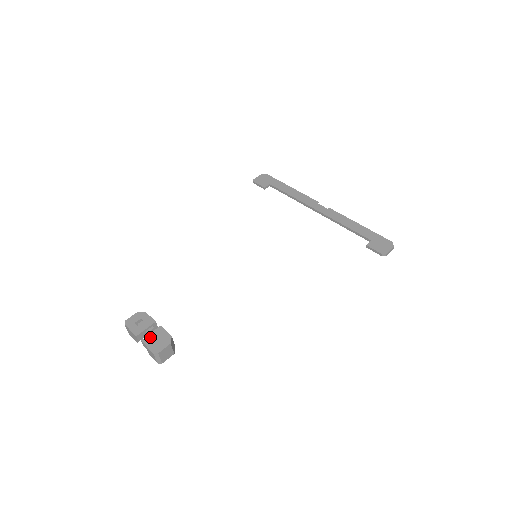
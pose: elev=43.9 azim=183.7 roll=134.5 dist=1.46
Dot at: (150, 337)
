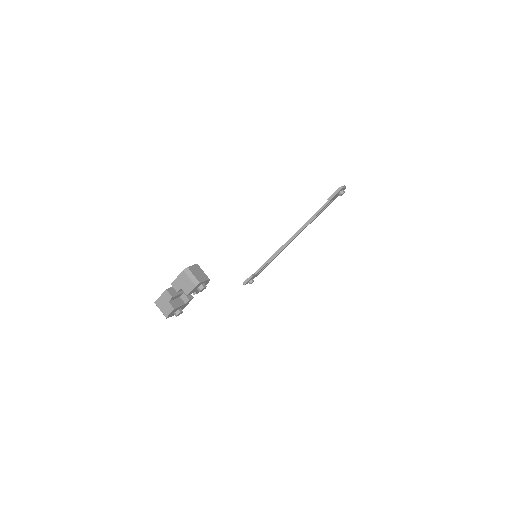
Dot at: occluded
